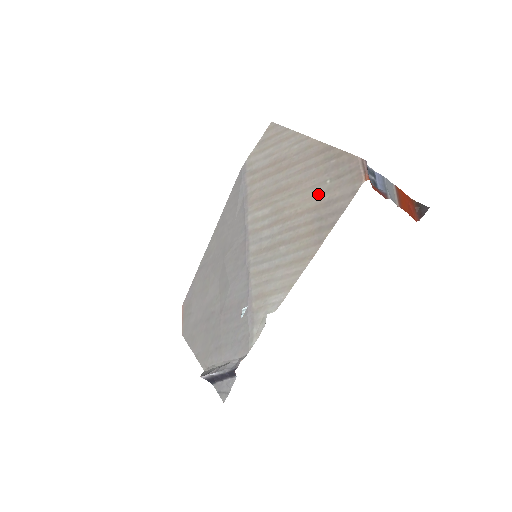
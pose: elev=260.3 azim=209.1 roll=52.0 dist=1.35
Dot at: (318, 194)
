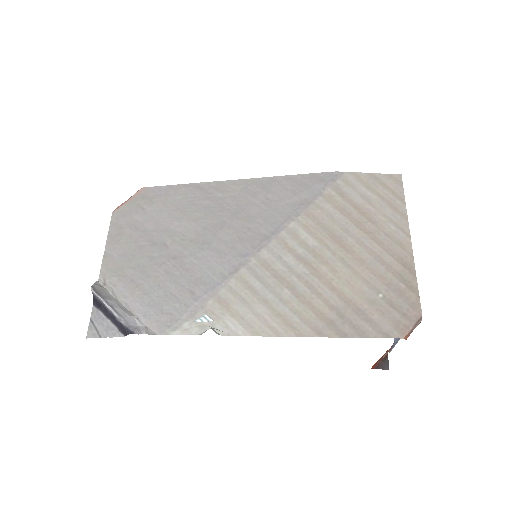
Dot at: (363, 293)
